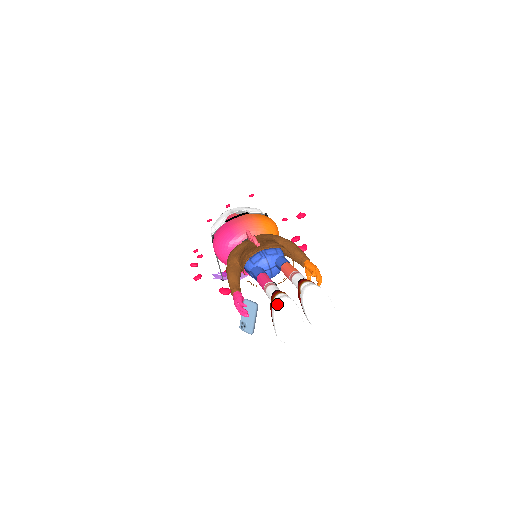
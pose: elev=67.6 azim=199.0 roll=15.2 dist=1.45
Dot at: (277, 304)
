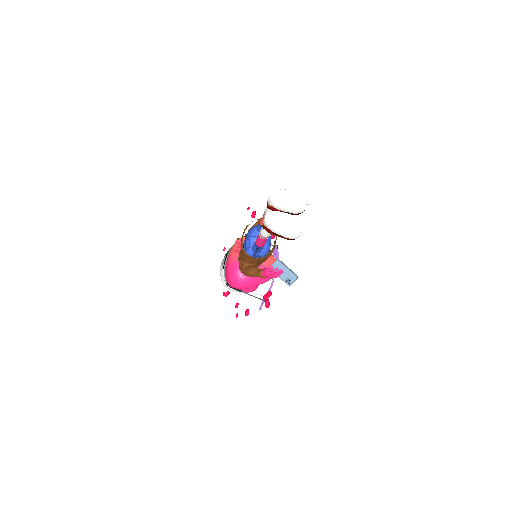
Dot at: (266, 222)
